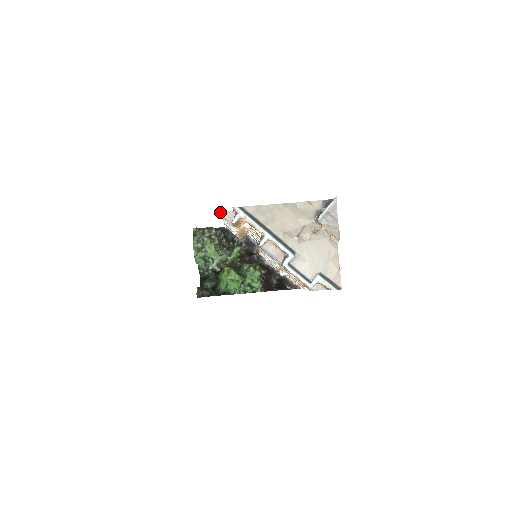
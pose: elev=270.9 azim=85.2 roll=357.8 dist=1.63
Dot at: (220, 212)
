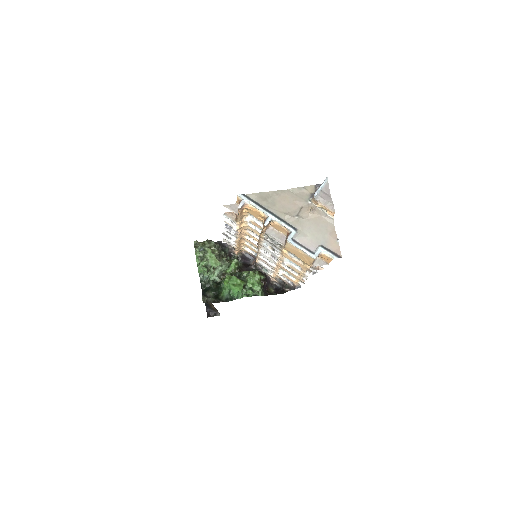
Dot at: (224, 205)
